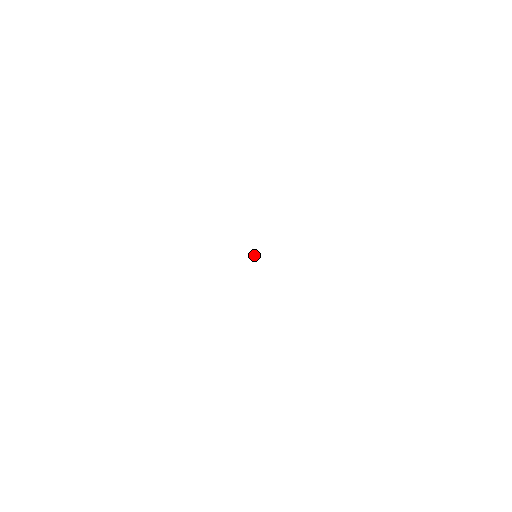
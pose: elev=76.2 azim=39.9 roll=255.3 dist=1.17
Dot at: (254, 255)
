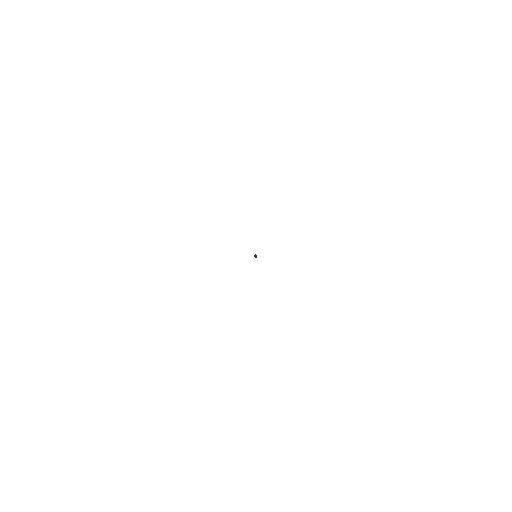
Dot at: (254, 256)
